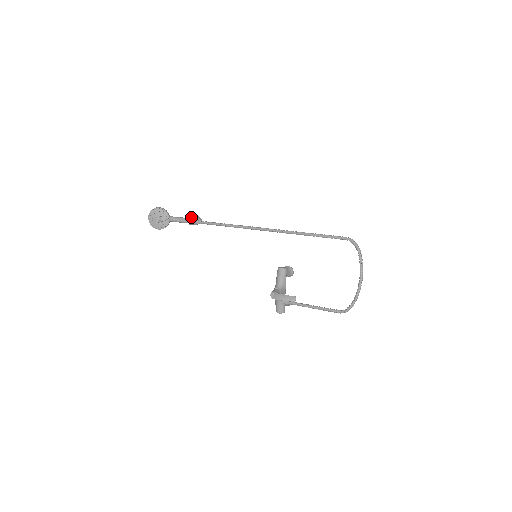
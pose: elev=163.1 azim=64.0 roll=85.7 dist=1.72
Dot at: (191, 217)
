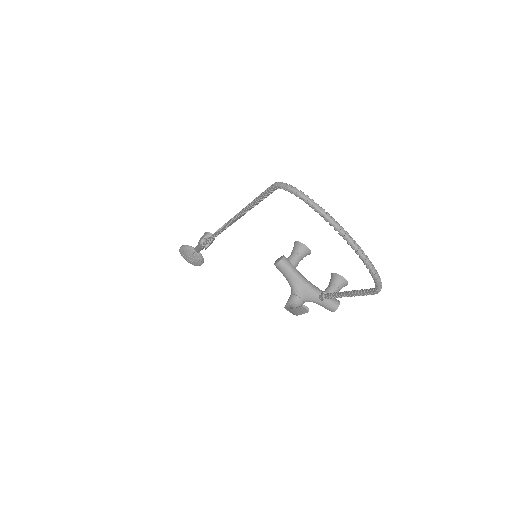
Dot at: (198, 242)
